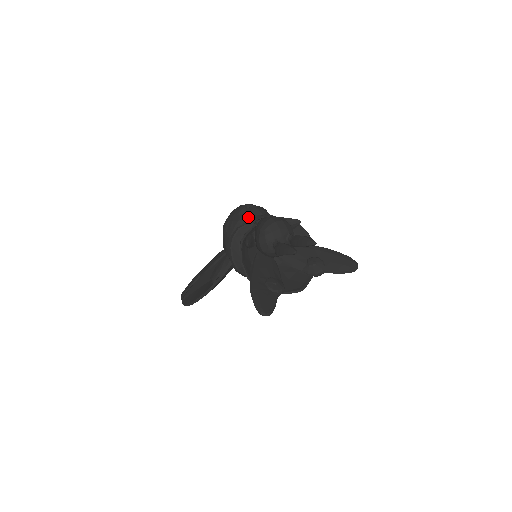
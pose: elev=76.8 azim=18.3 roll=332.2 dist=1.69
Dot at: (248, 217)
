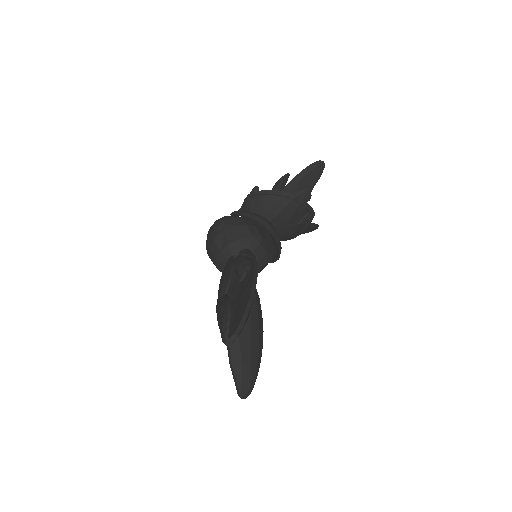
Dot at: occluded
